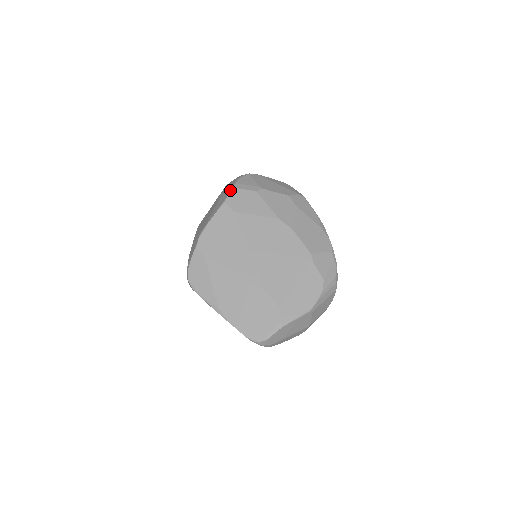
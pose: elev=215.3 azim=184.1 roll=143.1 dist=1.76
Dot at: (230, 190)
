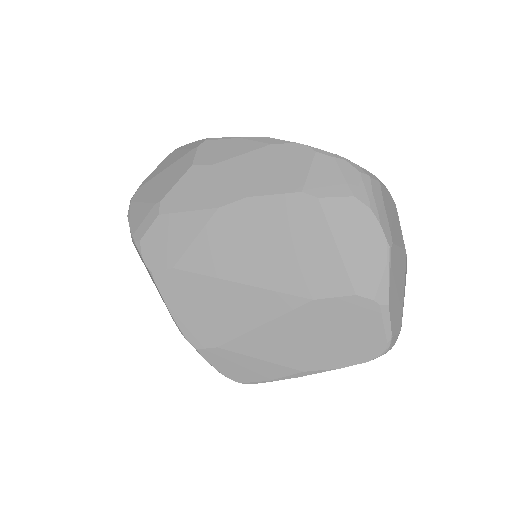
Dot at: occluded
